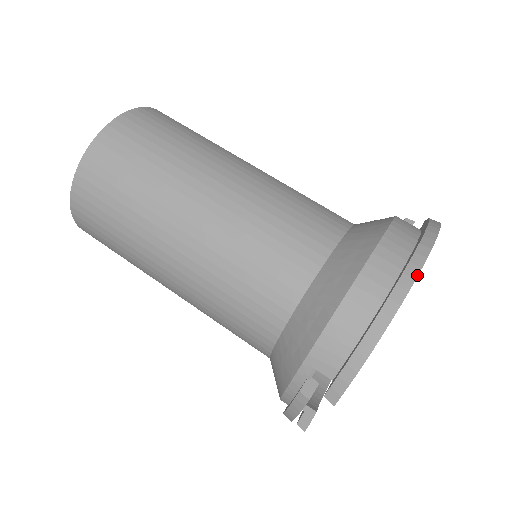
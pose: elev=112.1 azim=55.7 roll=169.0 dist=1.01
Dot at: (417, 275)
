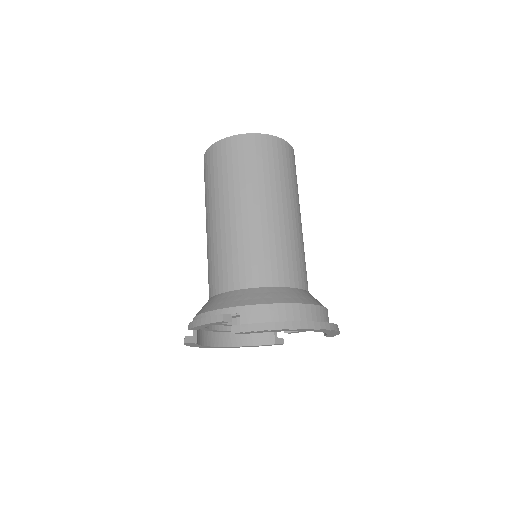
Dot at: (317, 328)
